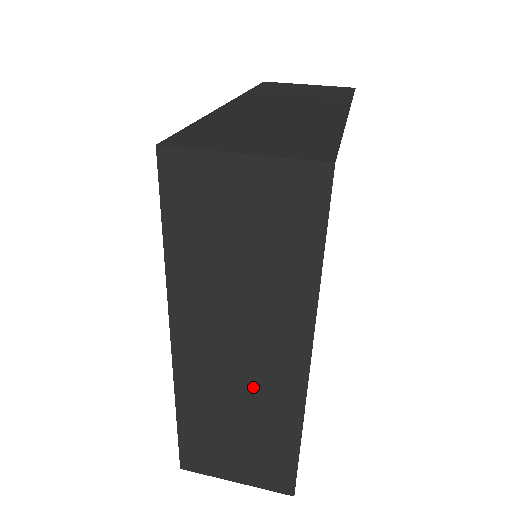
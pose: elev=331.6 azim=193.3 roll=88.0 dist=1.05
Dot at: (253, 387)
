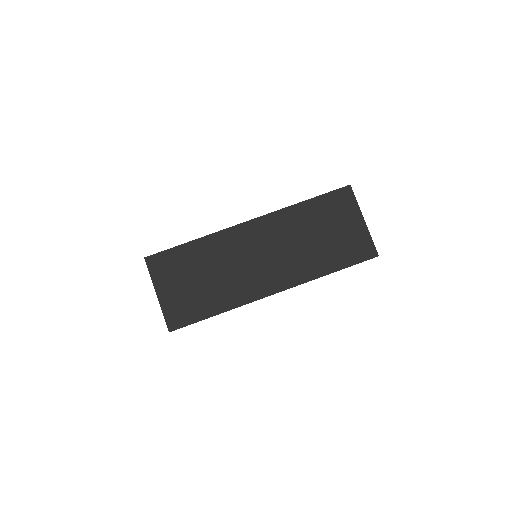
Dot at: occluded
